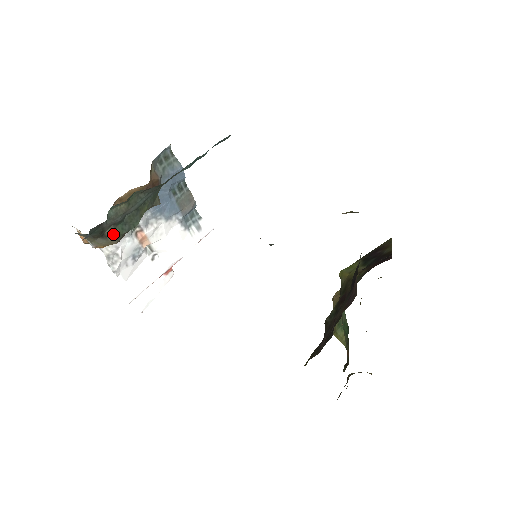
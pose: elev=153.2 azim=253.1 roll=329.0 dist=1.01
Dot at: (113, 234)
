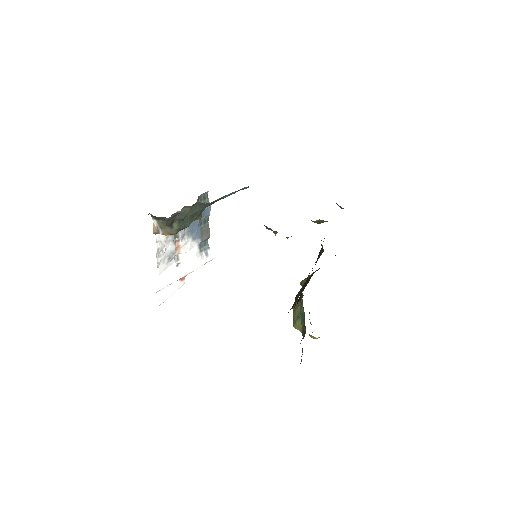
Dot at: (176, 226)
